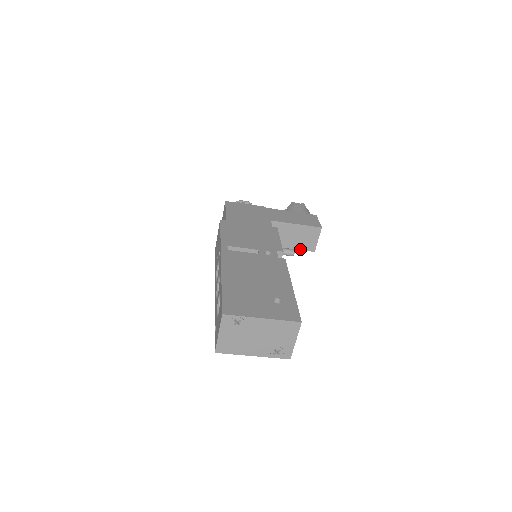
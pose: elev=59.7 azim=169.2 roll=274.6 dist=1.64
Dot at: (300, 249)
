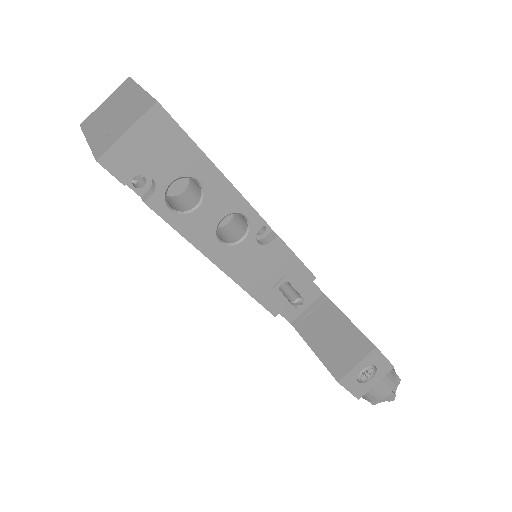
Dot at: (323, 362)
